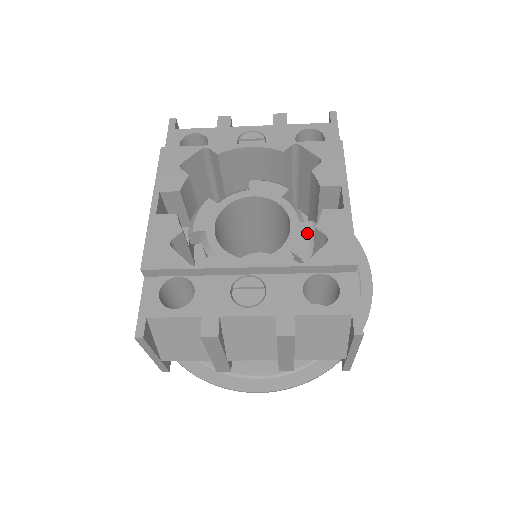
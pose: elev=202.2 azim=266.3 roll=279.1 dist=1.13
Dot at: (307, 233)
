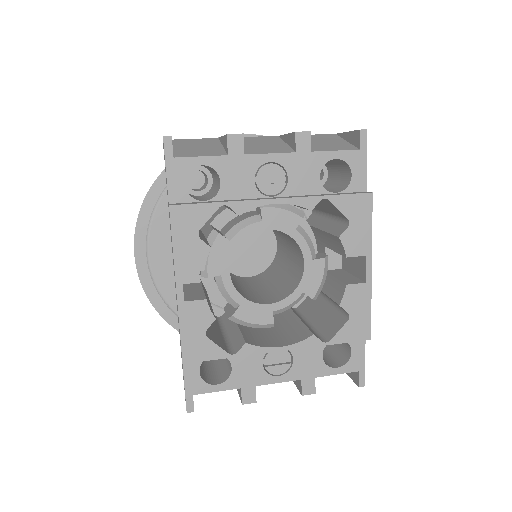
Dot at: (319, 272)
